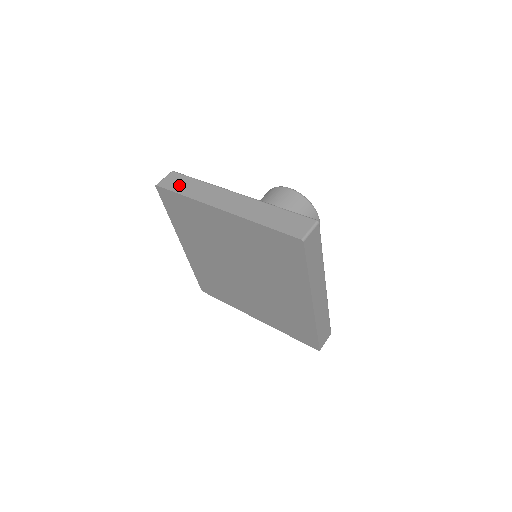
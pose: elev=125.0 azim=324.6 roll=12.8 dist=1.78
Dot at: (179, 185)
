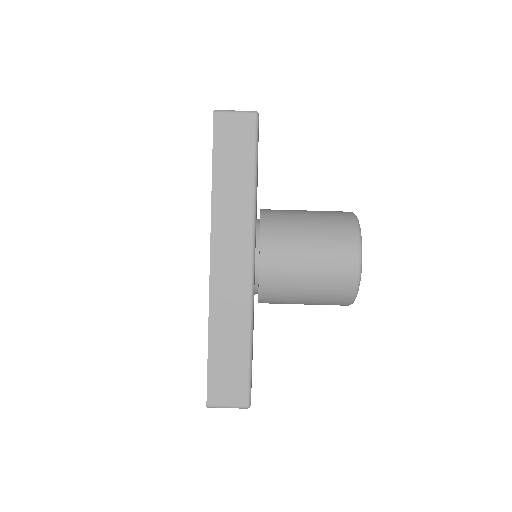
Dot at: (230, 154)
